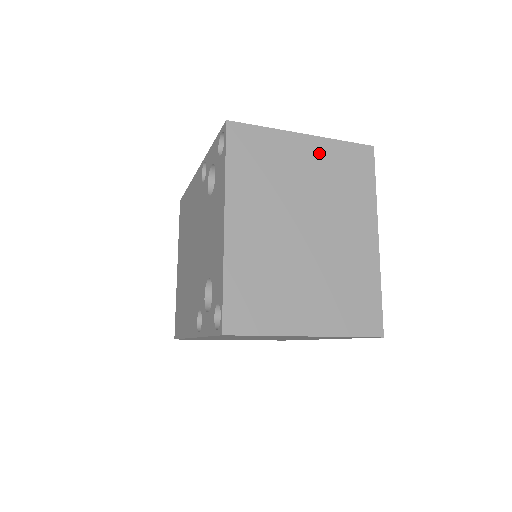
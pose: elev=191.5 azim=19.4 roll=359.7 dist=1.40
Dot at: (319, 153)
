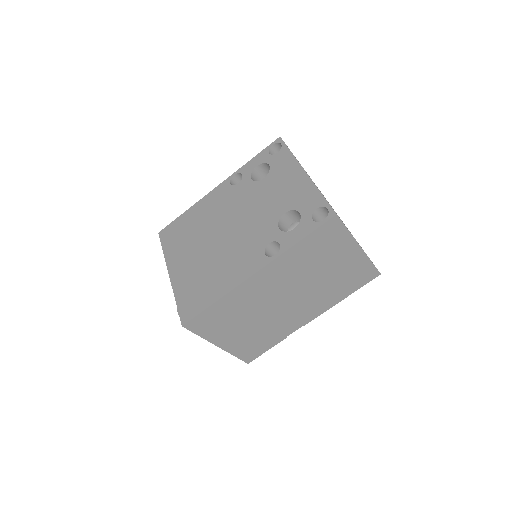
Dot at: occluded
